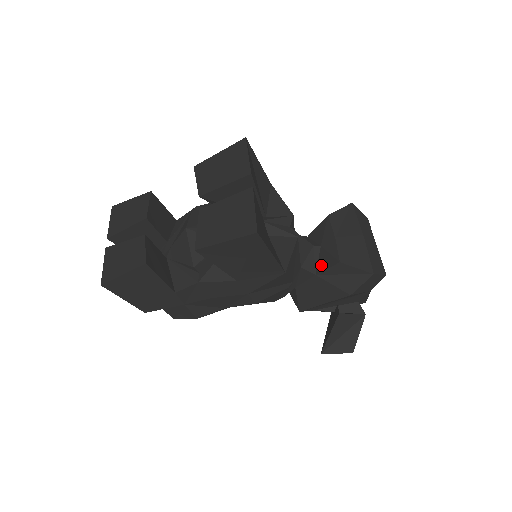
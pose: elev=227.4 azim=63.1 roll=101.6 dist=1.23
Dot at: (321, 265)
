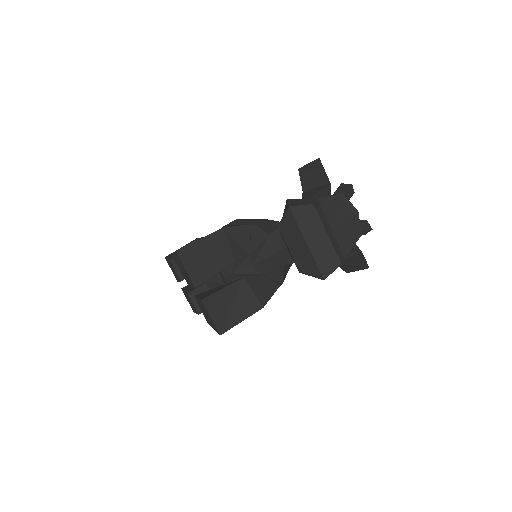
Dot at: occluded
